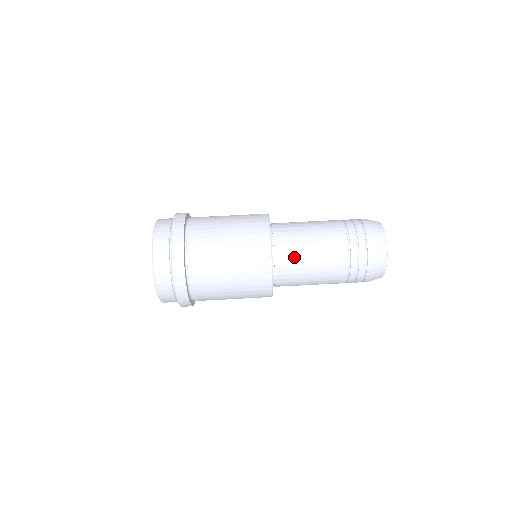
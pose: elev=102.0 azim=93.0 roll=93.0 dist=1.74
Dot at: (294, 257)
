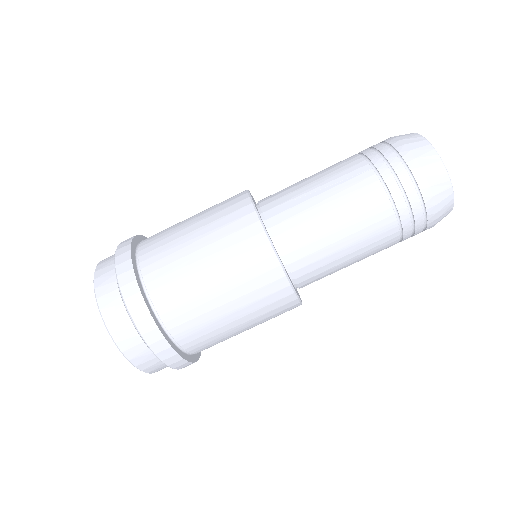
Dot at: (322, 268)
